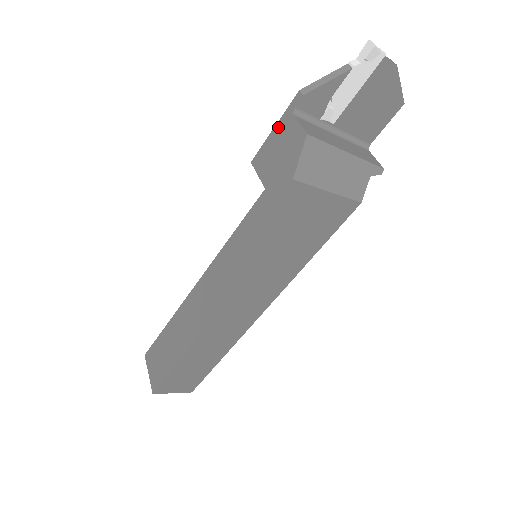
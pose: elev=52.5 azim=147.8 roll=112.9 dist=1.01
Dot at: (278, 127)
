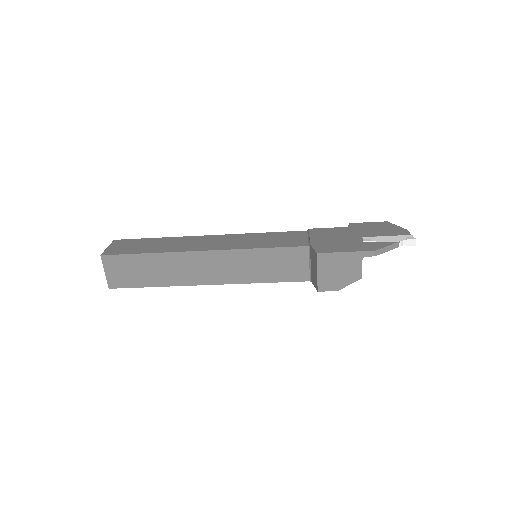
Dot at: (349, 255)
